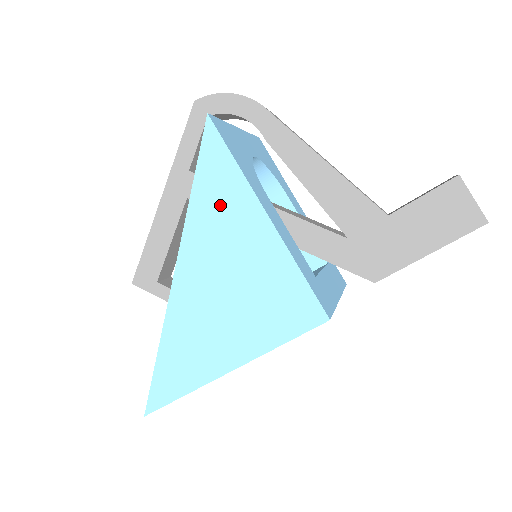
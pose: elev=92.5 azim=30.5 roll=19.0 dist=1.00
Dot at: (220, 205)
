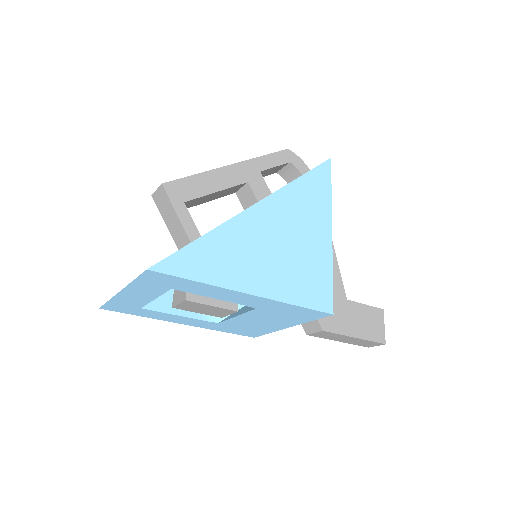
Dot at: (311, 199)
